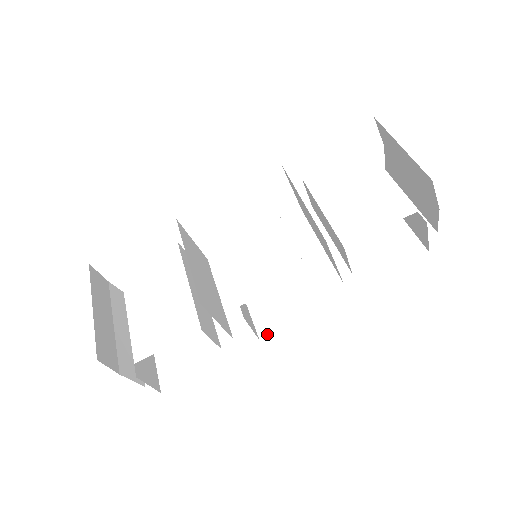
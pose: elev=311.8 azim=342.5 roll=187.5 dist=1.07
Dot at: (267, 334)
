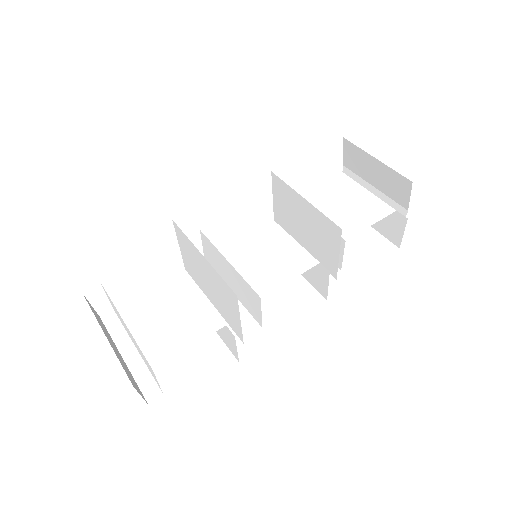
Dot at: (276, 330)
